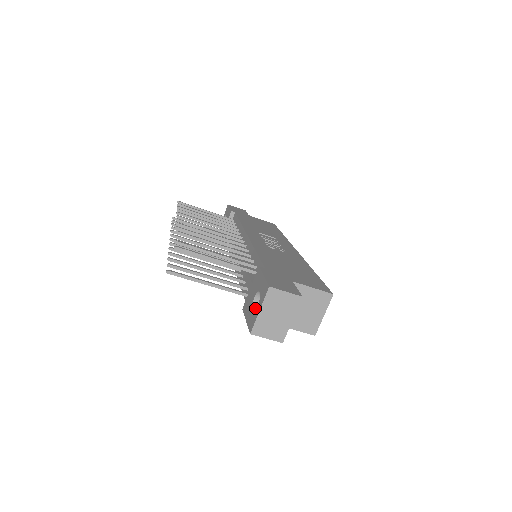
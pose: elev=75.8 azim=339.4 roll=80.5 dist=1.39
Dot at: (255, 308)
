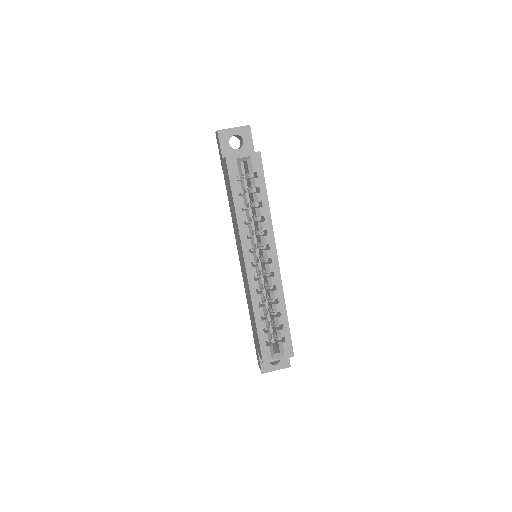
Dot at: occluded
